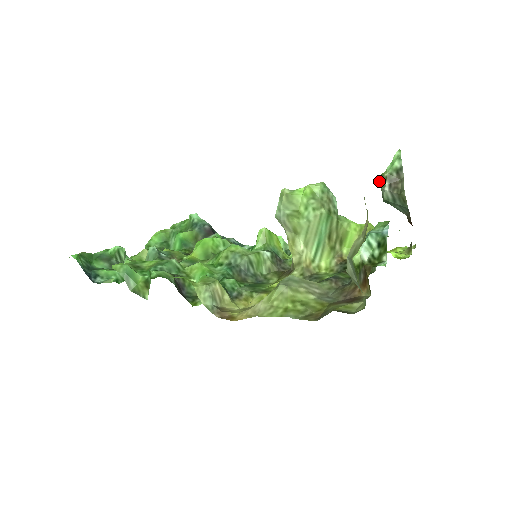
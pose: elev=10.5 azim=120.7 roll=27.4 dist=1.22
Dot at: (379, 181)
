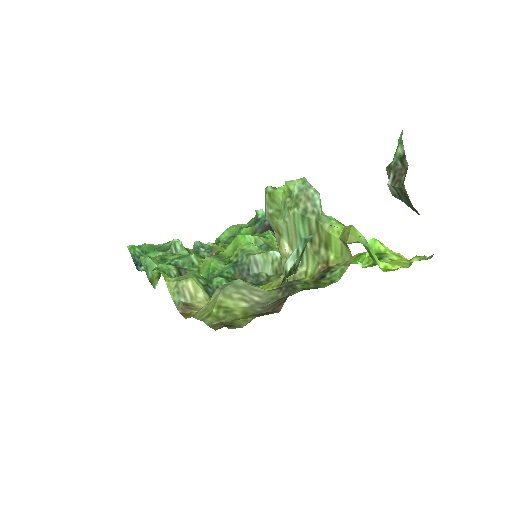
Dot at: (387, 172)
